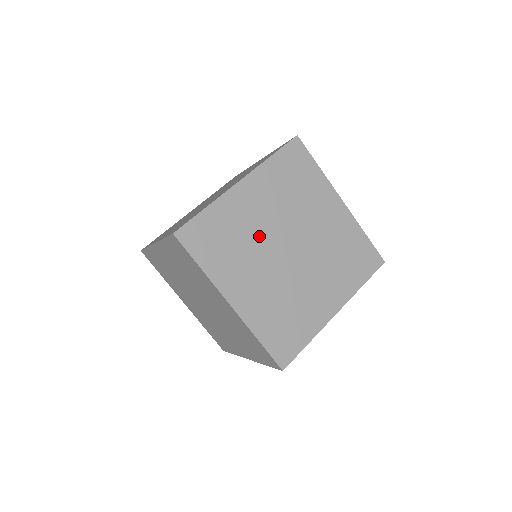
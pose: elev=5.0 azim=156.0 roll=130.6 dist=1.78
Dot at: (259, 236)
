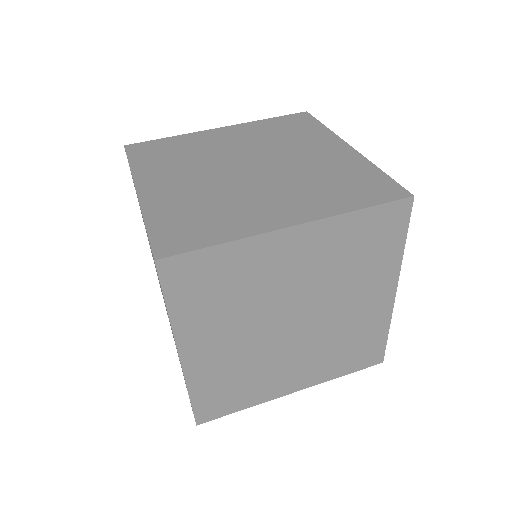
Dot at: (215, 156)
